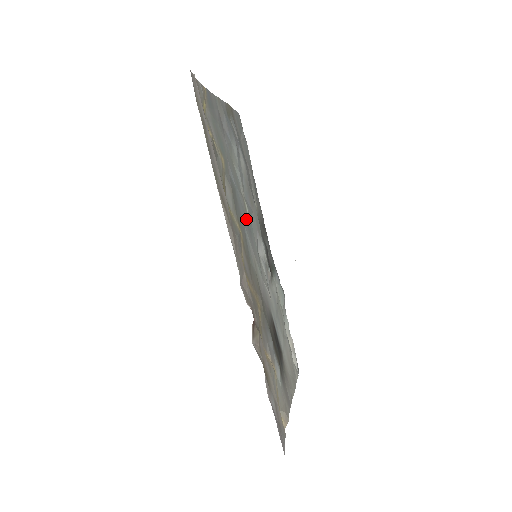
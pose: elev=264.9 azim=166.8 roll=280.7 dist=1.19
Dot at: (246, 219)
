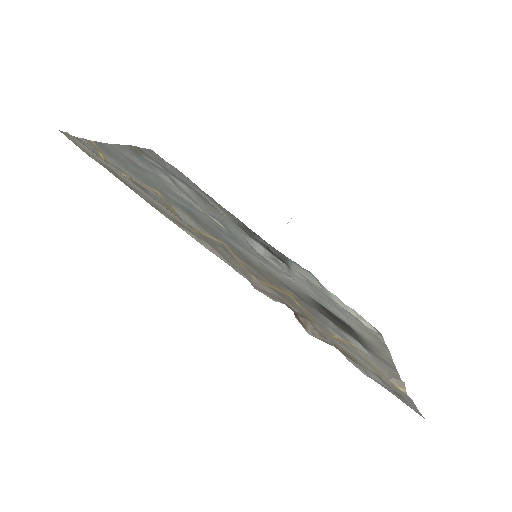
Dot at: (221, 230)
